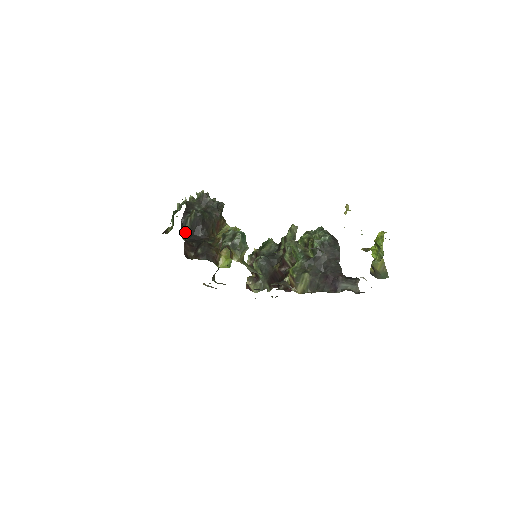
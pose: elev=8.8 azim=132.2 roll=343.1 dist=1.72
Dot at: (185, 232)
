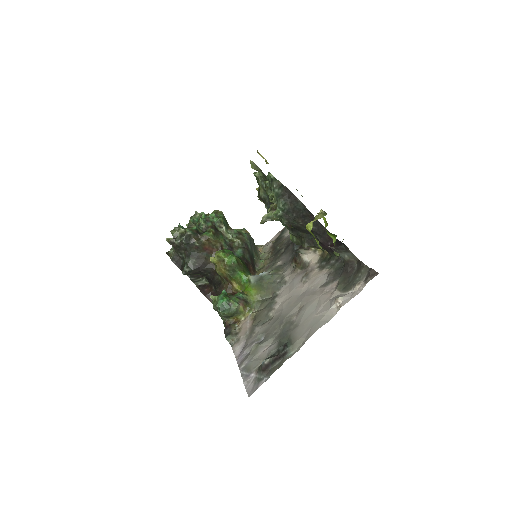
Dot at: occluded
